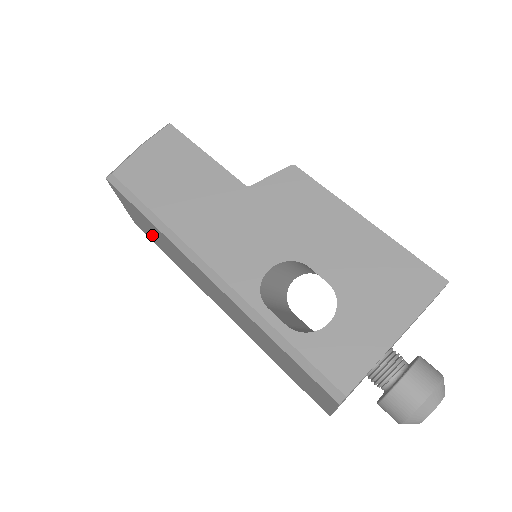
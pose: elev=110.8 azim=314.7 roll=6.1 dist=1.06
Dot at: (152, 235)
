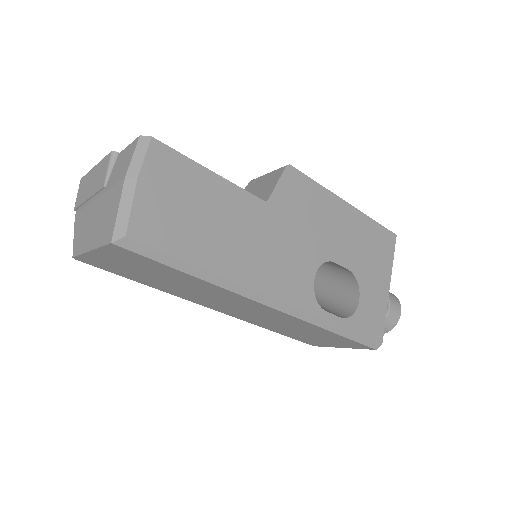
Dot at: (138, 274)
